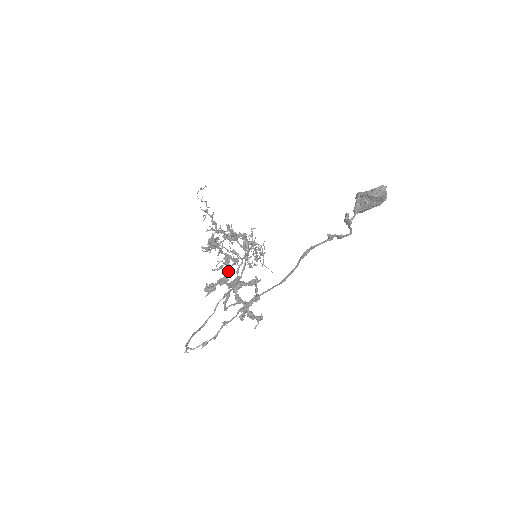
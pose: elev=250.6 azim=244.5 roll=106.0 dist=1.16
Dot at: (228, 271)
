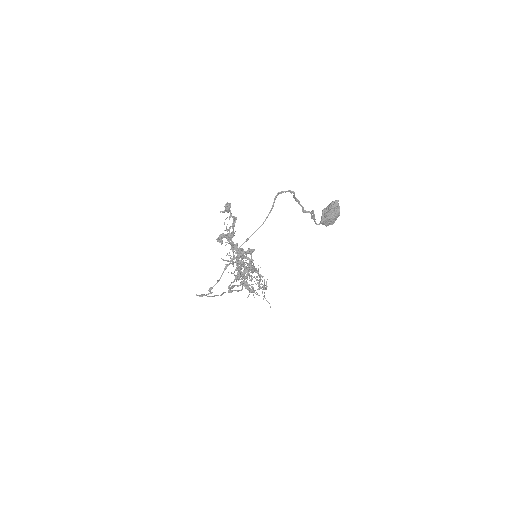
Dot at: occluded
